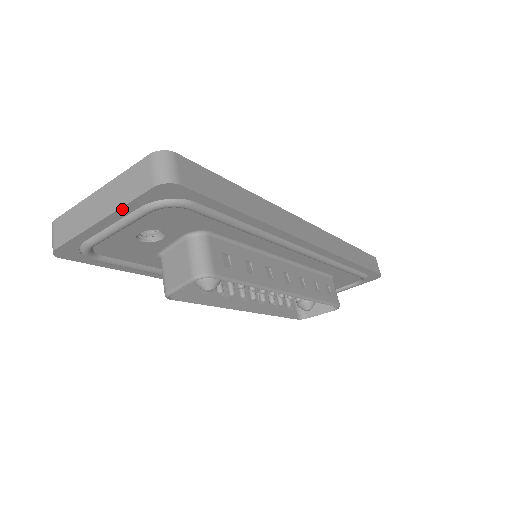
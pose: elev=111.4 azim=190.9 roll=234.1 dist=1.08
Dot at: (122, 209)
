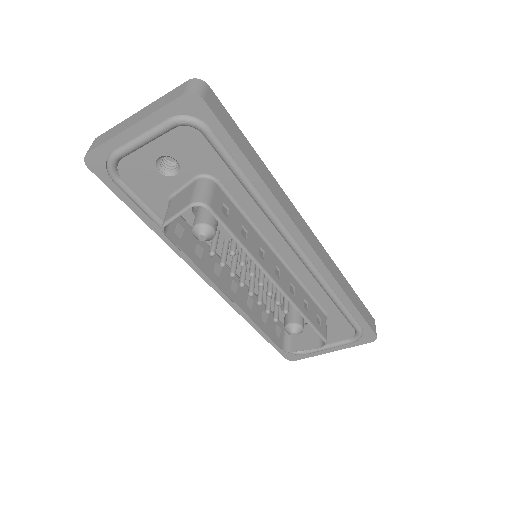
Dot at: (153, 116)
